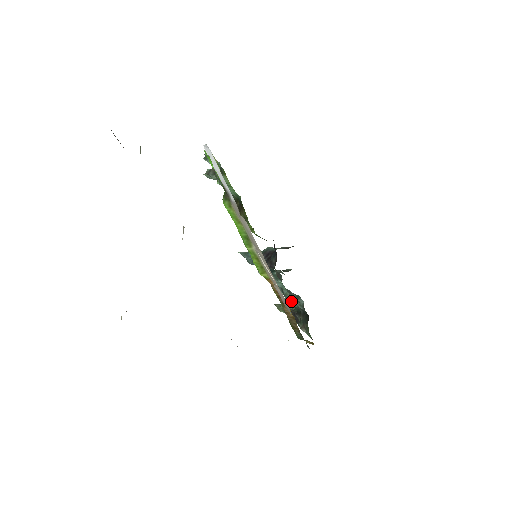
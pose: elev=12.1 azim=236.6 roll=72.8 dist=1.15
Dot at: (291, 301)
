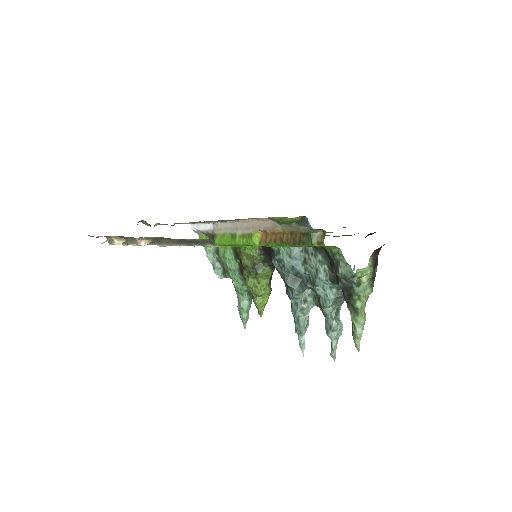
Dot at: (318, 273)
